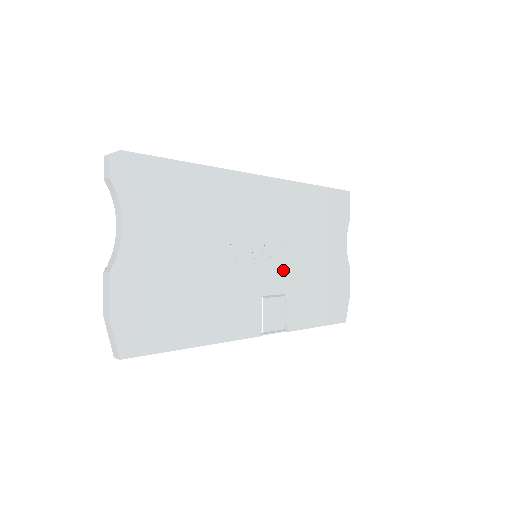
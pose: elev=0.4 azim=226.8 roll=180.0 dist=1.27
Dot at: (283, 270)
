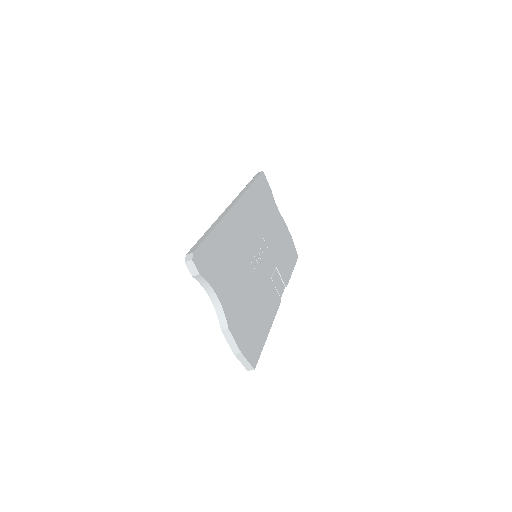
Dot at: (269, 253)
